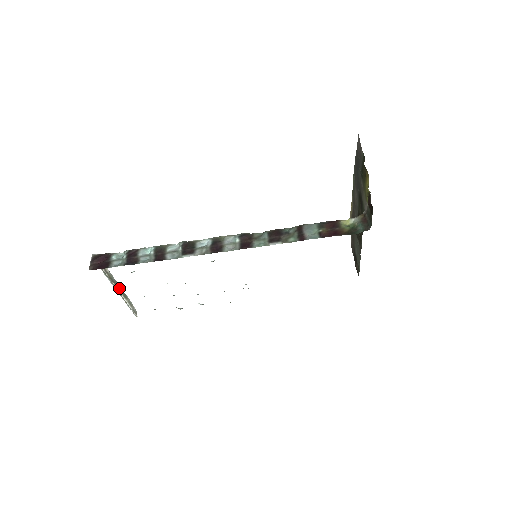
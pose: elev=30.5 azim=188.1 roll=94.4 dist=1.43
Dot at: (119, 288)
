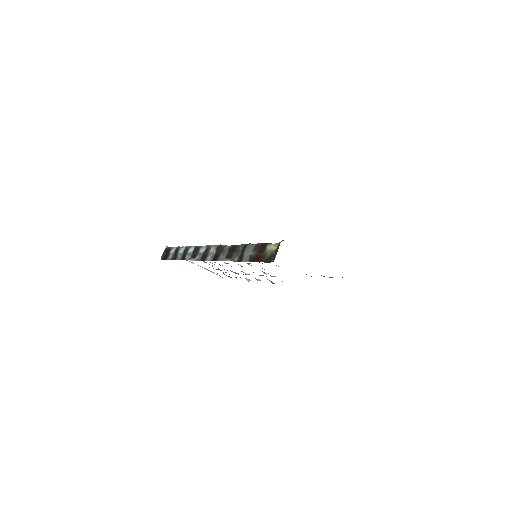
Dot at: occluded
